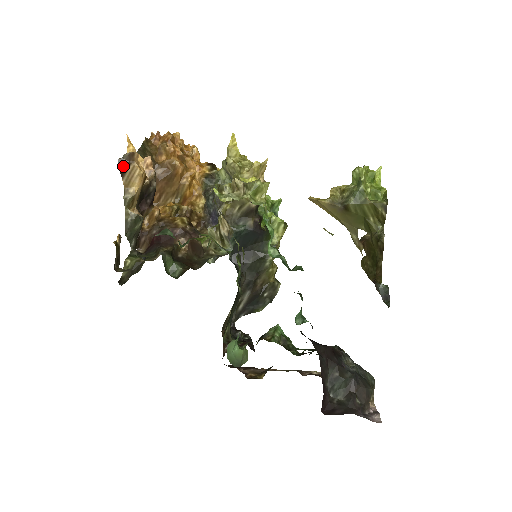
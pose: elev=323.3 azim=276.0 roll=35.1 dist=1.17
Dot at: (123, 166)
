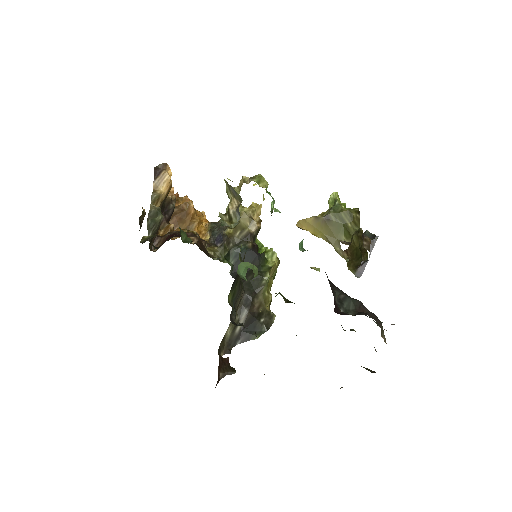
Dot at: (157, 172)
